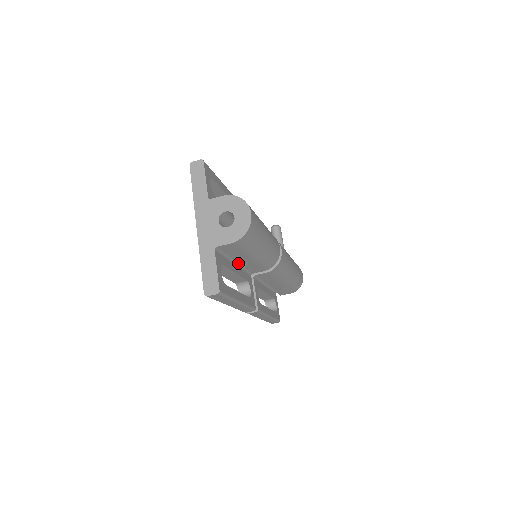
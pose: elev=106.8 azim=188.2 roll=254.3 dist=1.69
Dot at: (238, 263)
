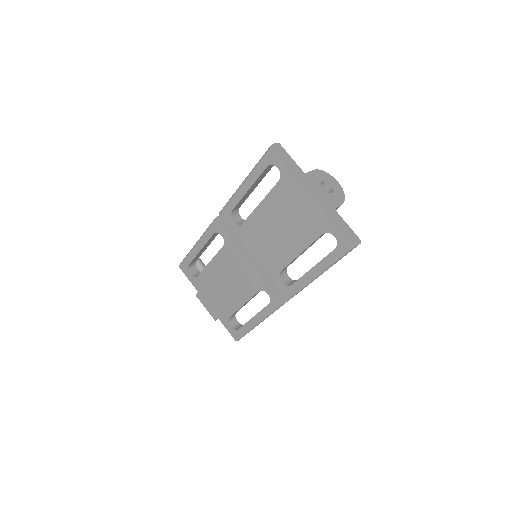
Dot at: occluded
